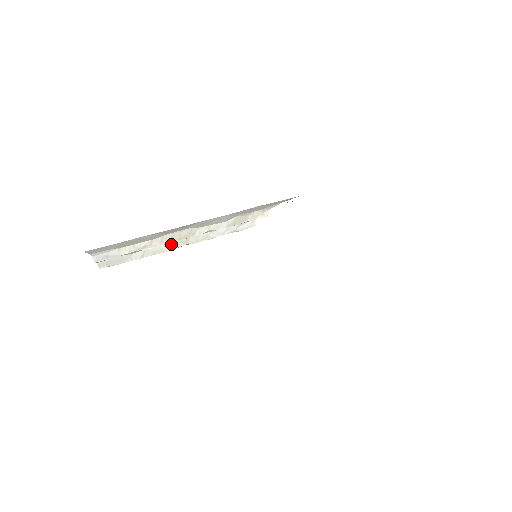
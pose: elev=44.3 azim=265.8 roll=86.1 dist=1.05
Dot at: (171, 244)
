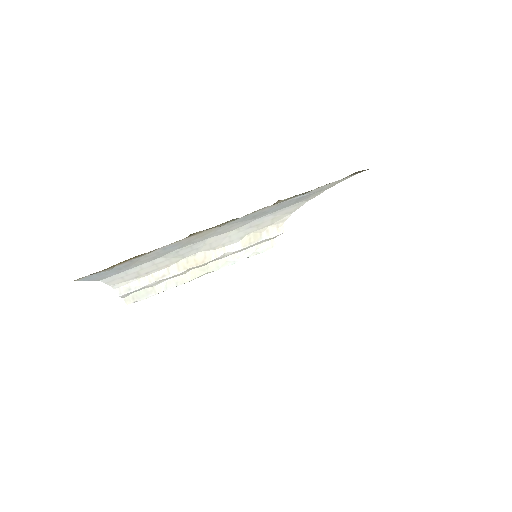
Dot at: (191, 273)
